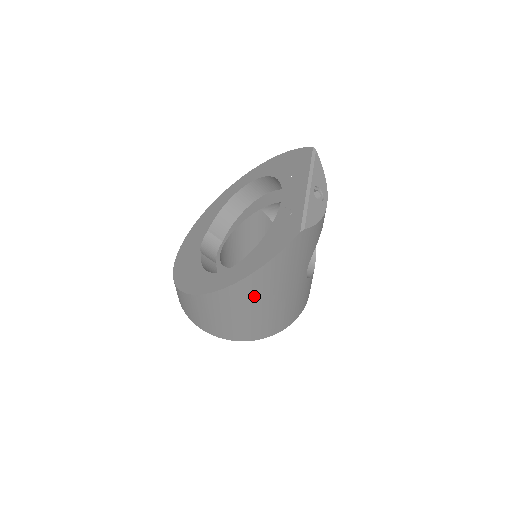
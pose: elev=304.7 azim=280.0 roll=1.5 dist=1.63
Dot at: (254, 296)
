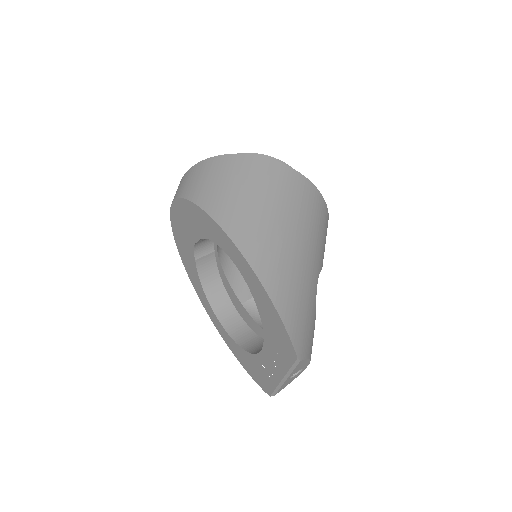
Dot at: occluded
